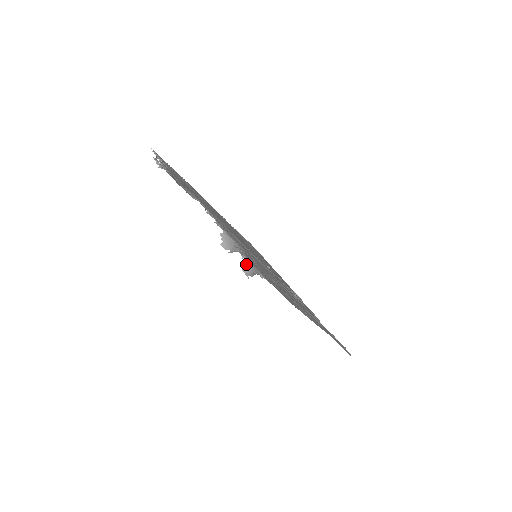
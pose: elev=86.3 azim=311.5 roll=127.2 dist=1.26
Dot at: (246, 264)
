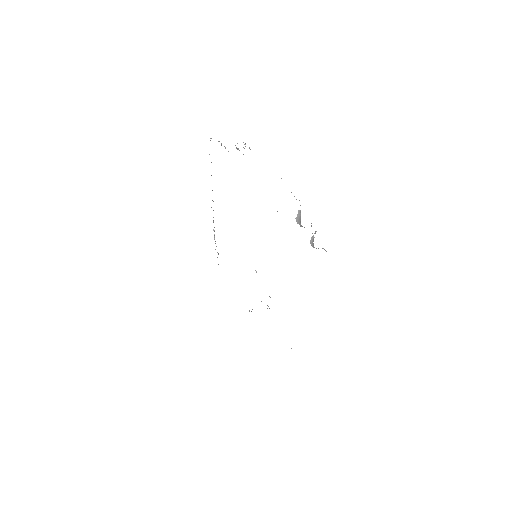
Dot at: (313, 239)
